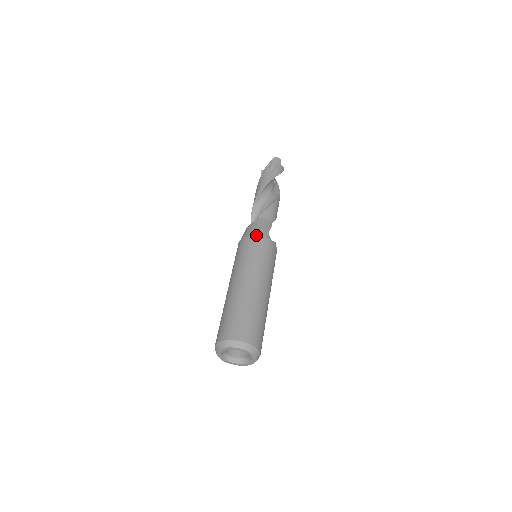
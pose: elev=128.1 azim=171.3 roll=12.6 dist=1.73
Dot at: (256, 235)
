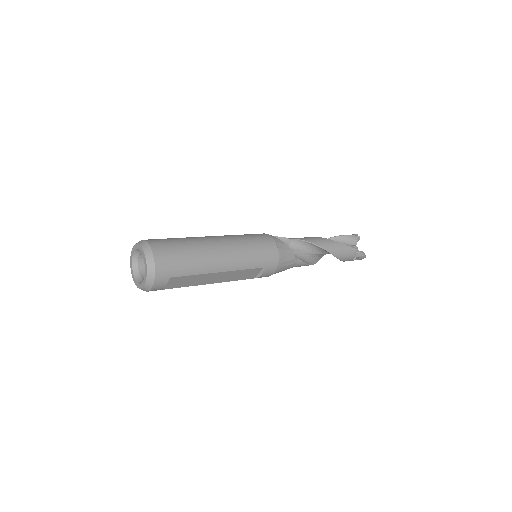
Dot at: occluded
